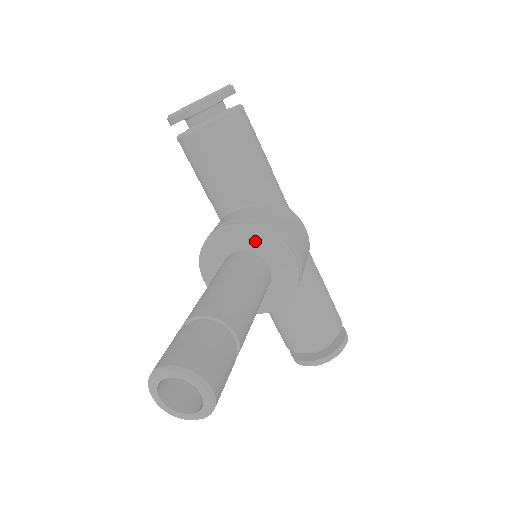
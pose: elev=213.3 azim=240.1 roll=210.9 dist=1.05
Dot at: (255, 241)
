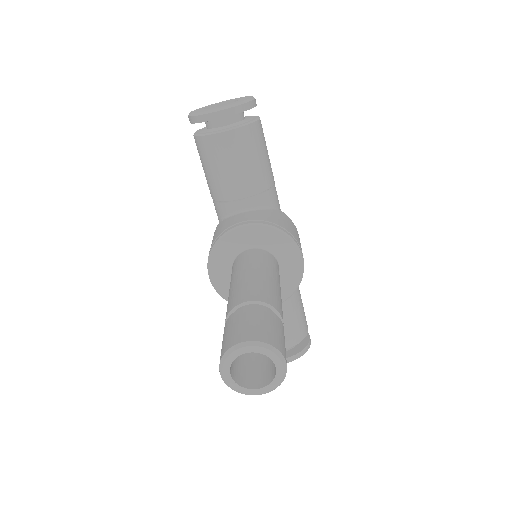
Dot at: (271, 241)
